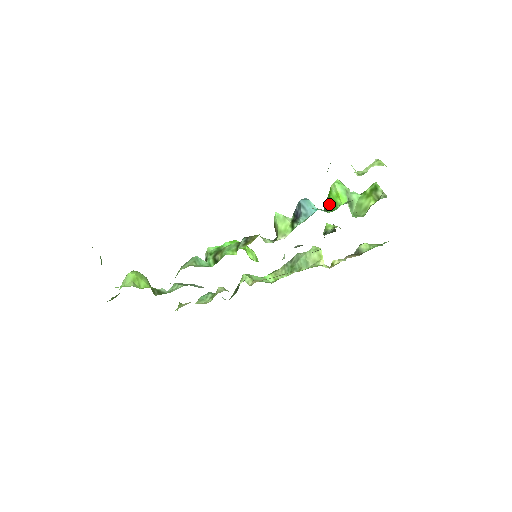
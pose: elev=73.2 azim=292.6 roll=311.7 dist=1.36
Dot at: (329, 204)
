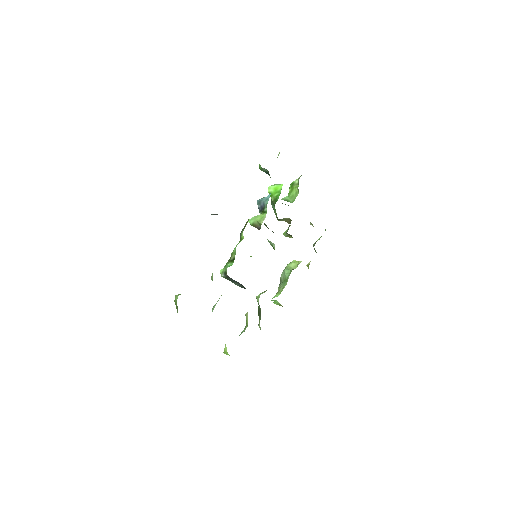
Dot at: (275, 197)
